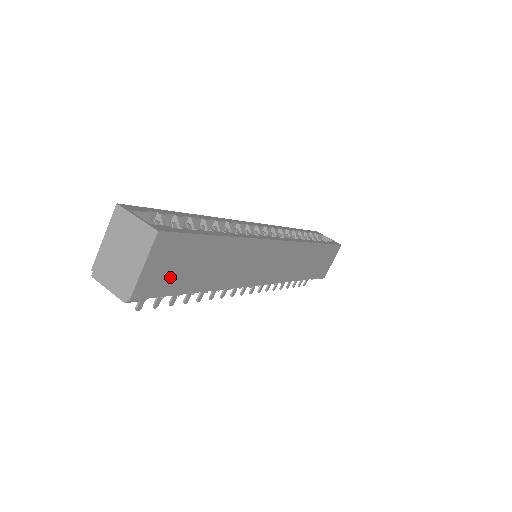
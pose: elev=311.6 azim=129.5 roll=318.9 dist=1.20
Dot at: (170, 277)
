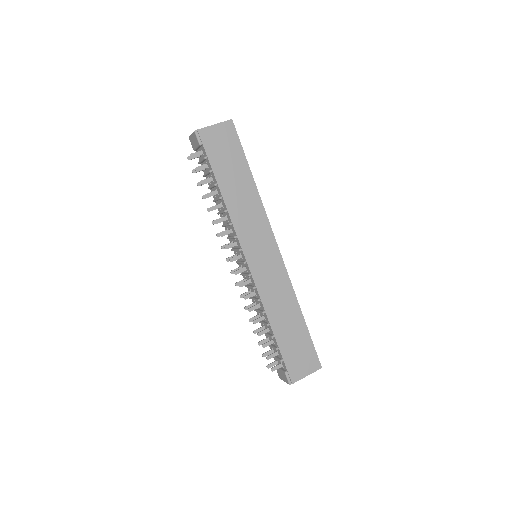
Dot at: (217, 150)
